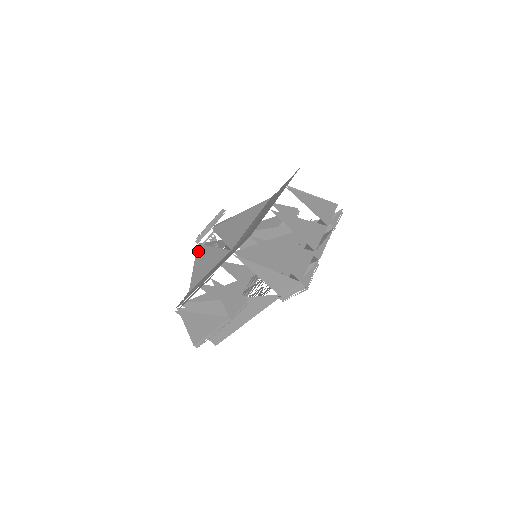
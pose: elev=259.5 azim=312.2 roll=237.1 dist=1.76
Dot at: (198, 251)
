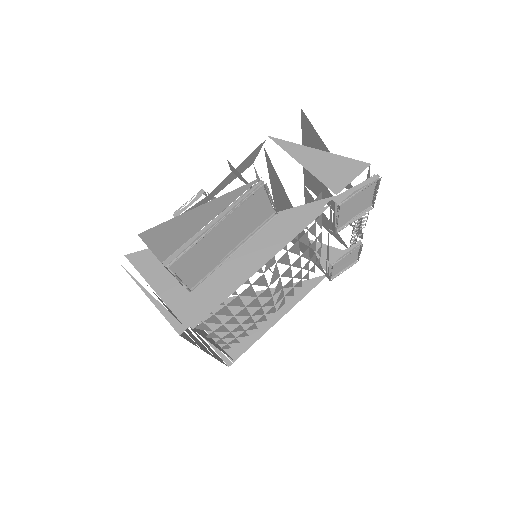
Dot at: occluded
